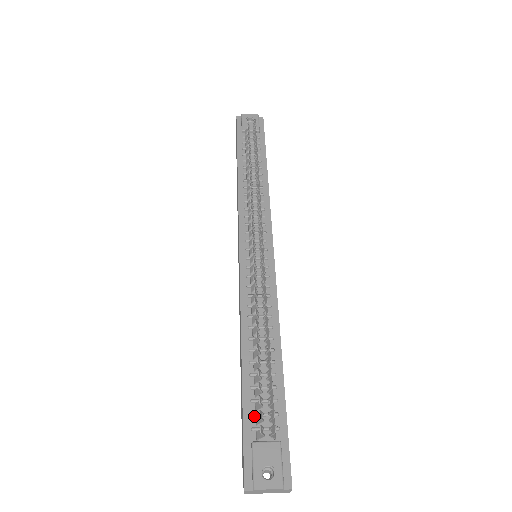
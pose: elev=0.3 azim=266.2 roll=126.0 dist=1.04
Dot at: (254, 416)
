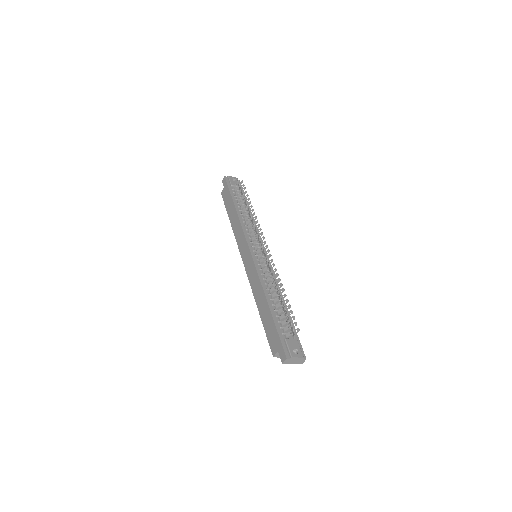
Dot at: (282, 328)
